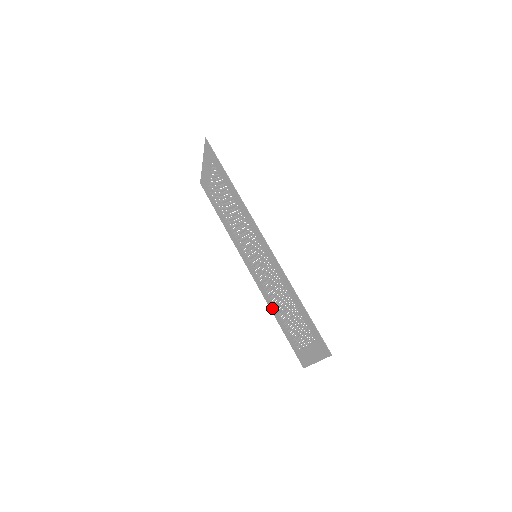
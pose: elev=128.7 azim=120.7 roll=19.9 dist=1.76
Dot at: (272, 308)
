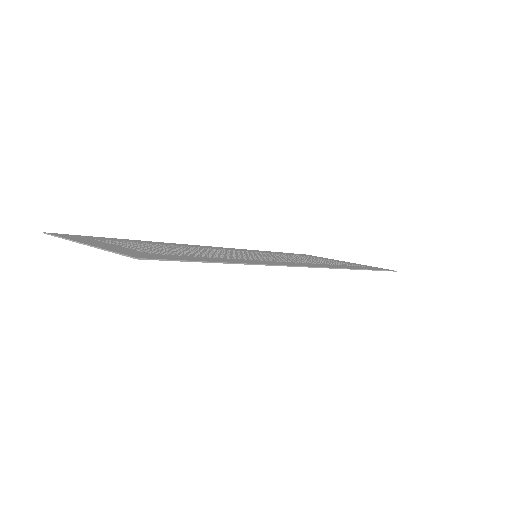
Dot at: occluded
